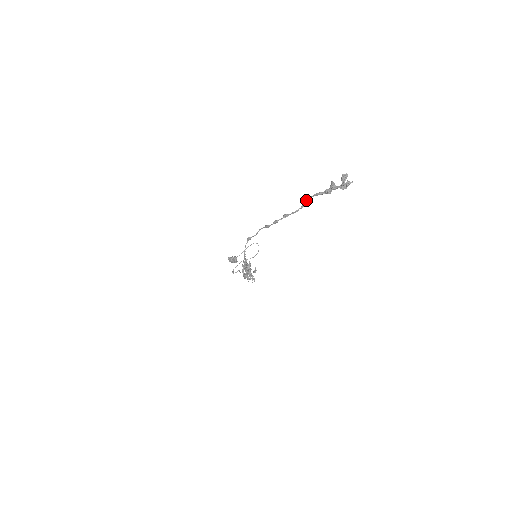
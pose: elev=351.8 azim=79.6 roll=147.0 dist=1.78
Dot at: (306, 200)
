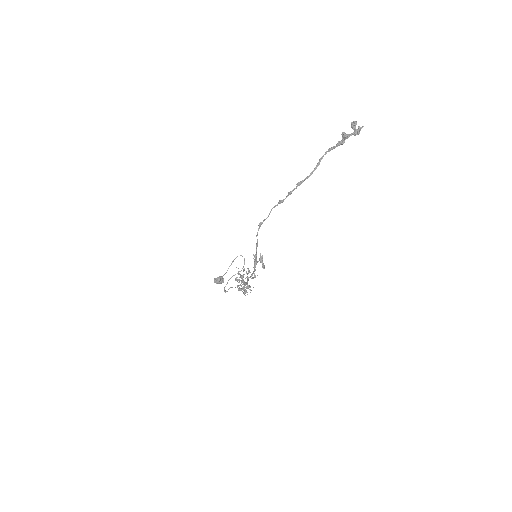
Dot at: (319, 160)
